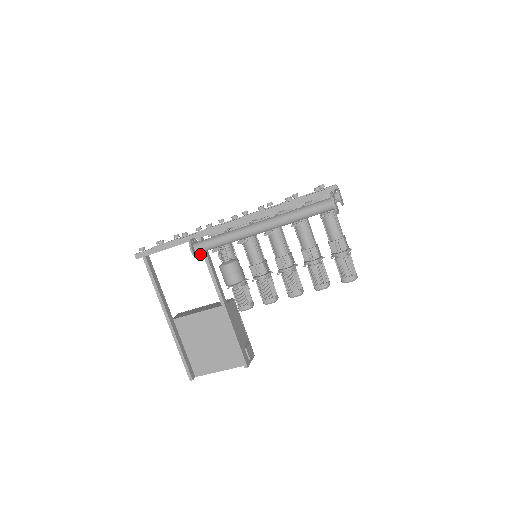
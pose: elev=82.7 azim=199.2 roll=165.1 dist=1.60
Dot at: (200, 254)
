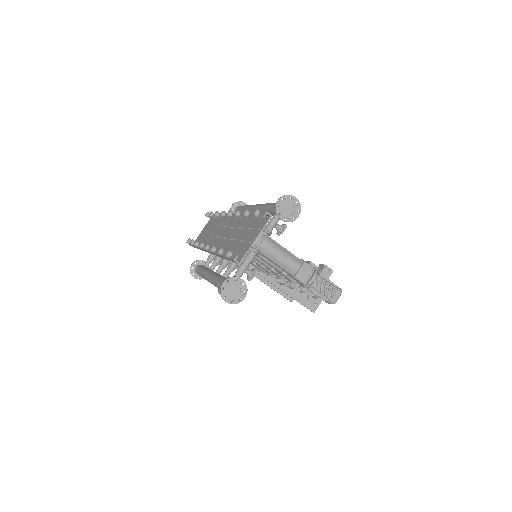
Dot at: occluded
